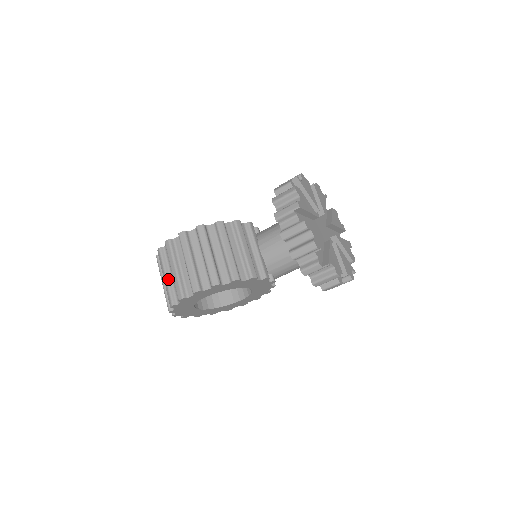
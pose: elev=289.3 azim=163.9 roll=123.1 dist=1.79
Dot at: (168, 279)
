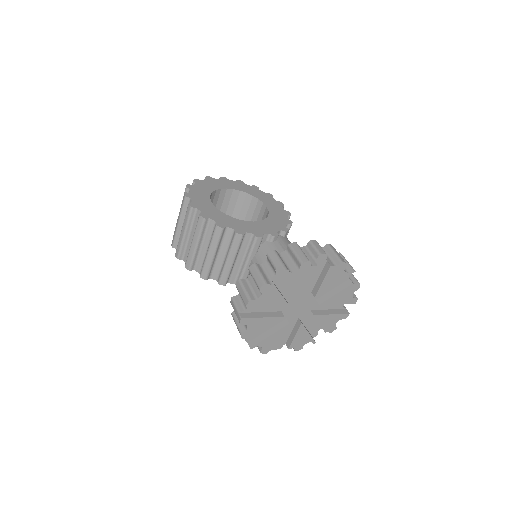
Dot at: occluded
